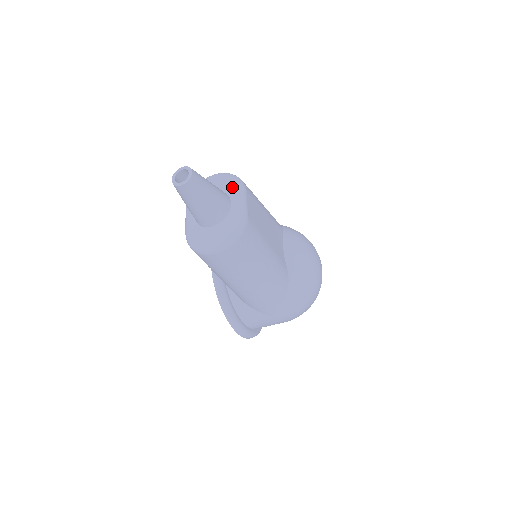
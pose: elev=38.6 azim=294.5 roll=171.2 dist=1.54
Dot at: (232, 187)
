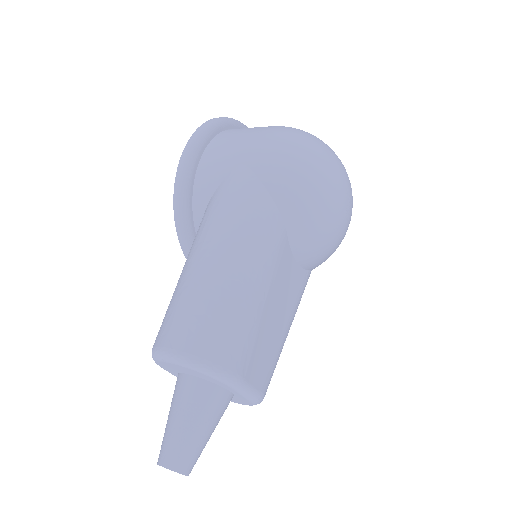
Dot at: (221, 384)
